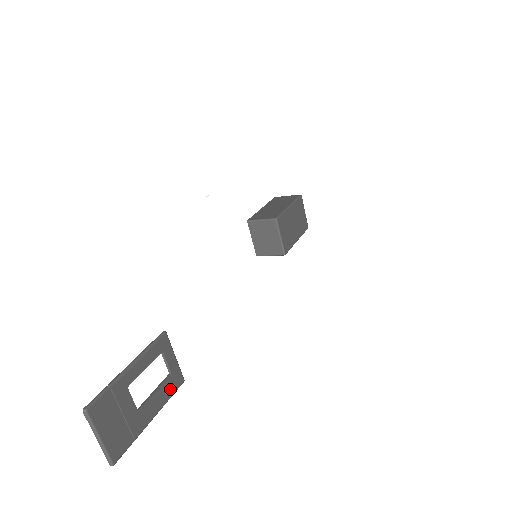
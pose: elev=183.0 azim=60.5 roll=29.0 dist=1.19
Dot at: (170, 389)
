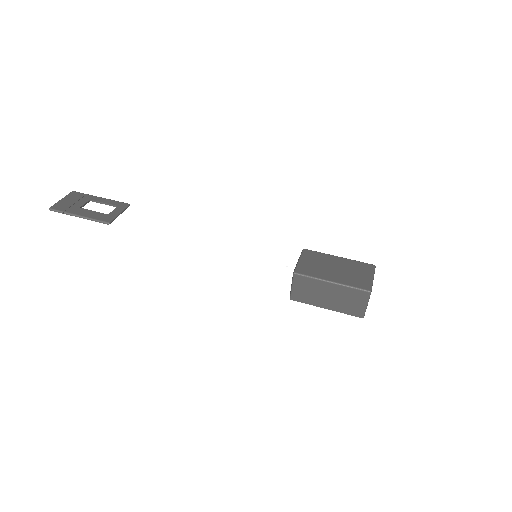
Dot at: (99, 217)
